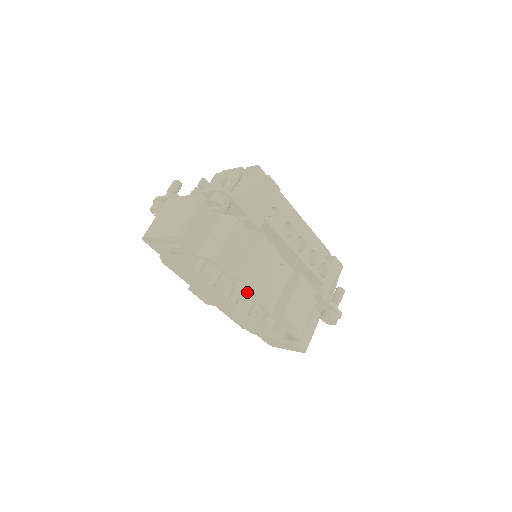
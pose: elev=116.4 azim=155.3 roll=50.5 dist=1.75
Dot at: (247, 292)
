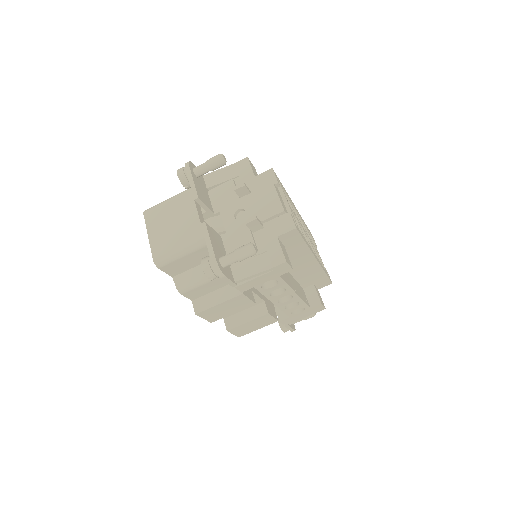
Dot at: occluded
